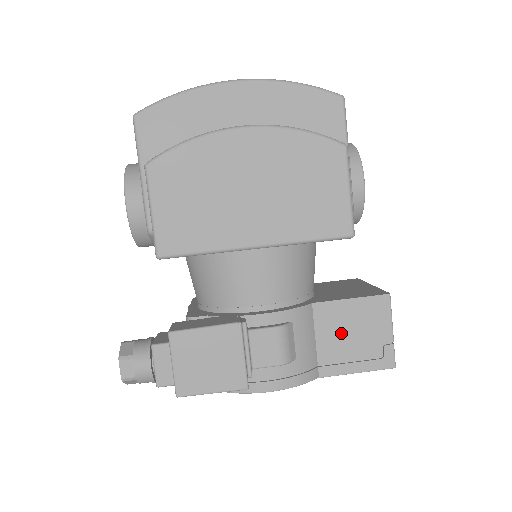
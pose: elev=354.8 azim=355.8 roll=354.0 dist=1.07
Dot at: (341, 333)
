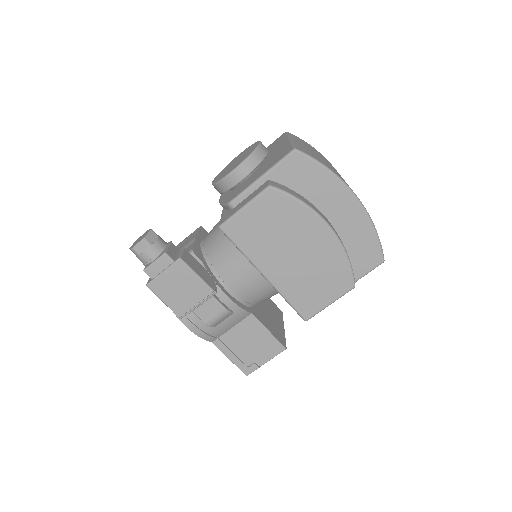
Dot at: (246, 338)
